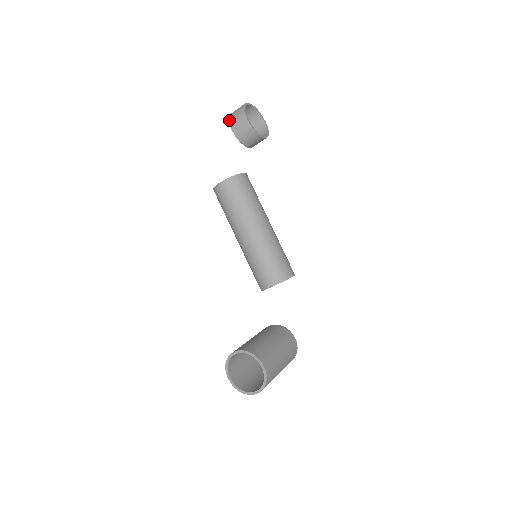
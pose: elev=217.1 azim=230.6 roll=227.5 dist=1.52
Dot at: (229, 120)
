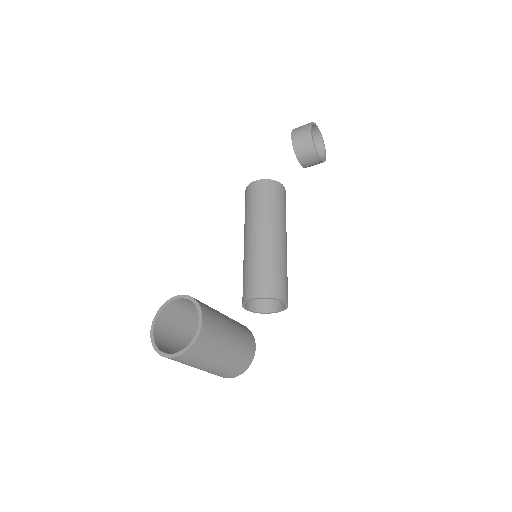
Dot at: (293, 129)
